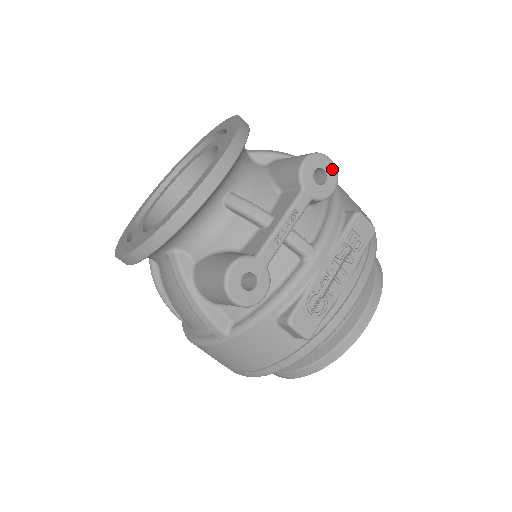
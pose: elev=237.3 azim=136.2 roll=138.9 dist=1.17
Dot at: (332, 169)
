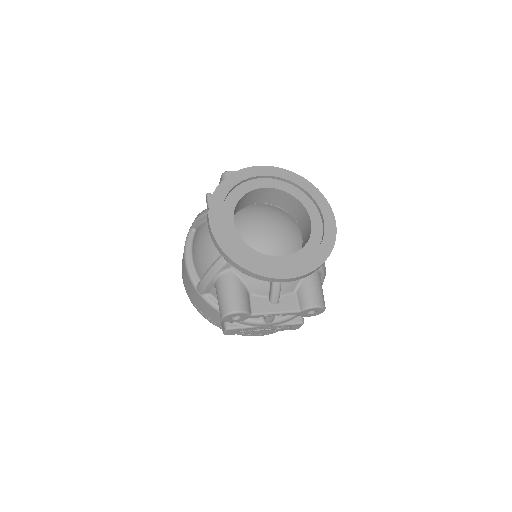
Dot at: (319, 313)
